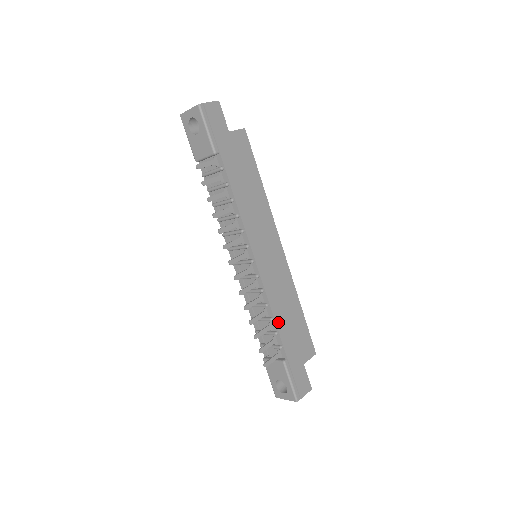
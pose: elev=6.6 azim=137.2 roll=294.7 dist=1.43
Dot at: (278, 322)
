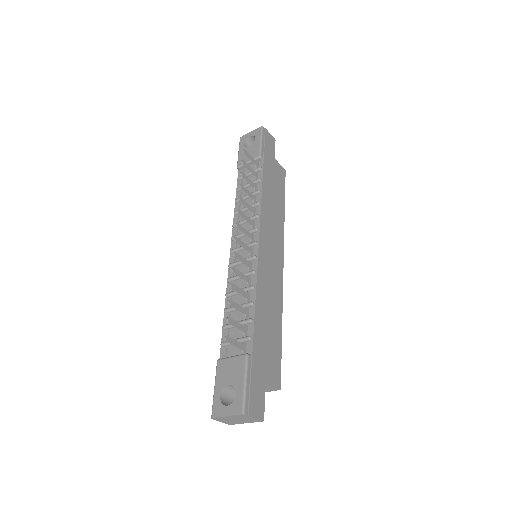
Dot at: (257, 311)
